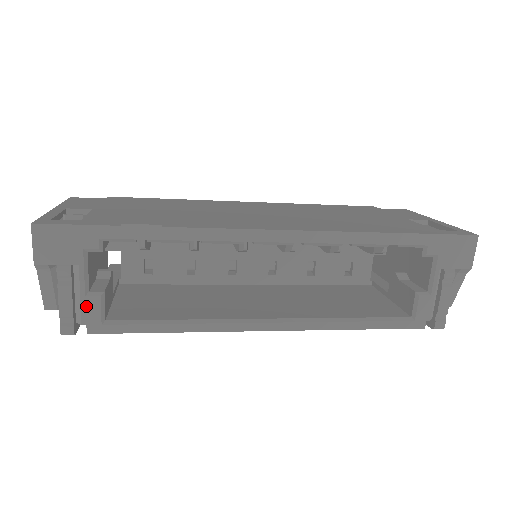
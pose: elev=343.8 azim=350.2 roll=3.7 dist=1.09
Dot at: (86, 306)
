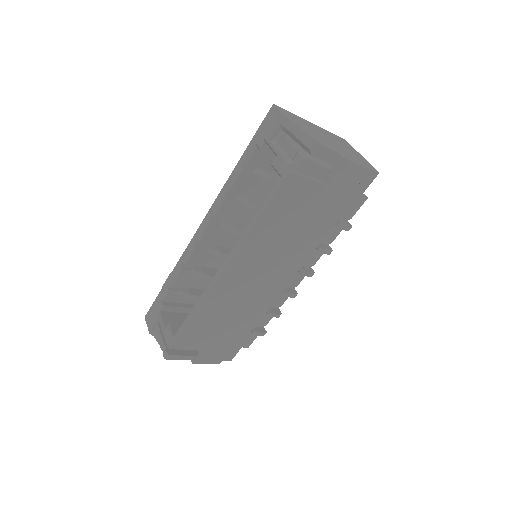
Dot at: (166, 335)
